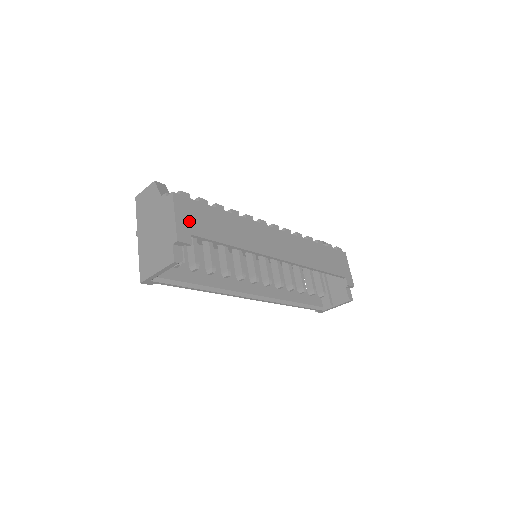
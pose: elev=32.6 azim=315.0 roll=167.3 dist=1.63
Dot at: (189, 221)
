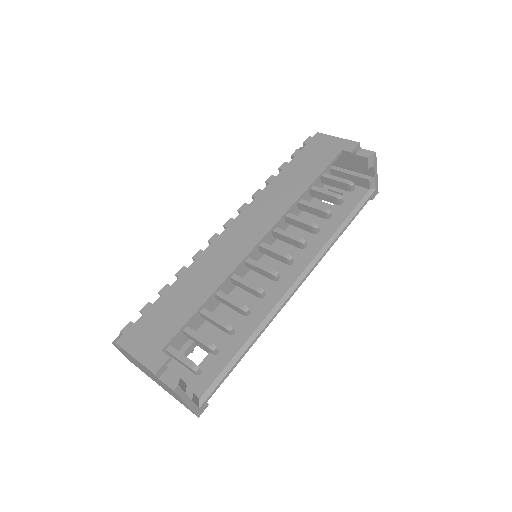
Dot at: (149, 343)
